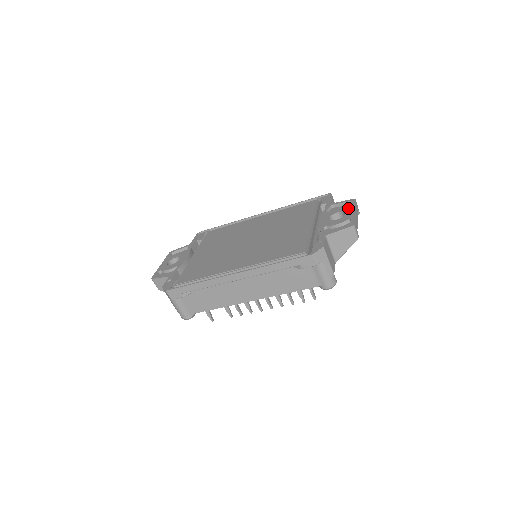
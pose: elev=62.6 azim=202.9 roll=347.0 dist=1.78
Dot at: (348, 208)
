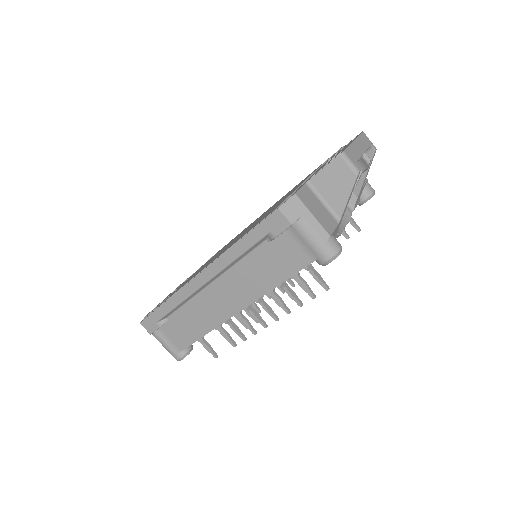
Dot at: occluded
